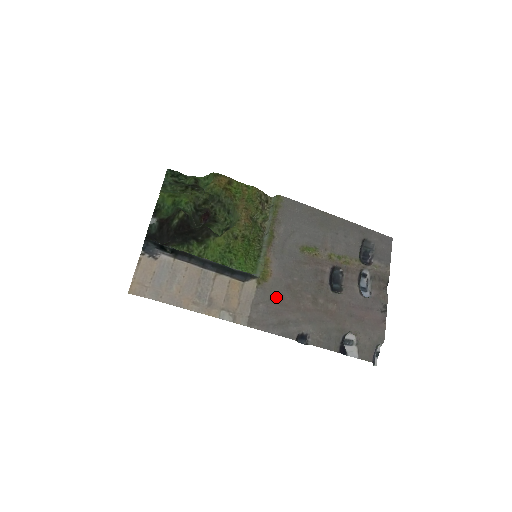
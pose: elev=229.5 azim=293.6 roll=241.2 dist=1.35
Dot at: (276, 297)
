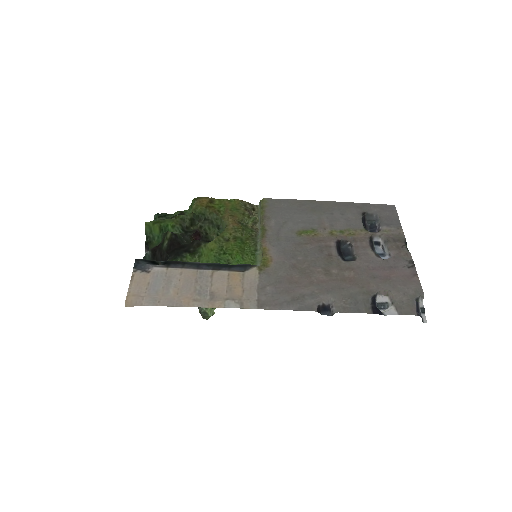
Dot at: (283, 278)
